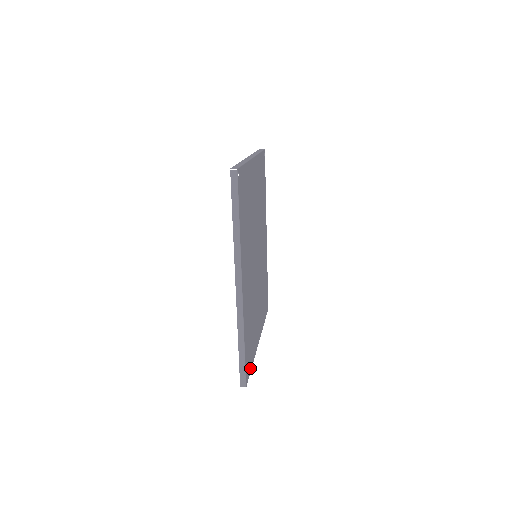
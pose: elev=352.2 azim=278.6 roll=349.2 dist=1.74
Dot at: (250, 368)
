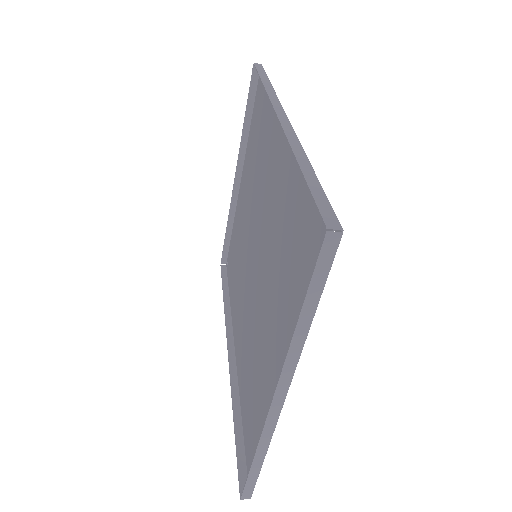
Dot at: occluded
